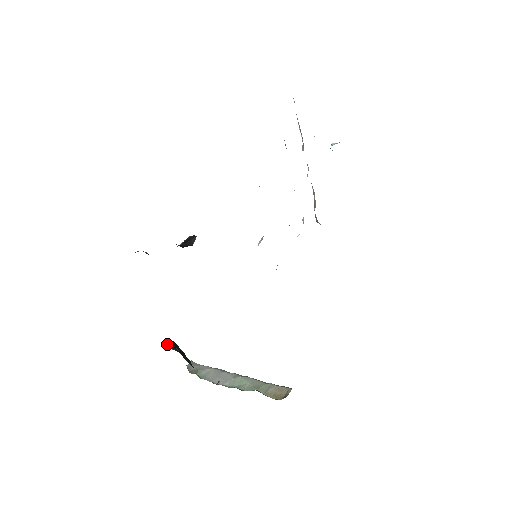
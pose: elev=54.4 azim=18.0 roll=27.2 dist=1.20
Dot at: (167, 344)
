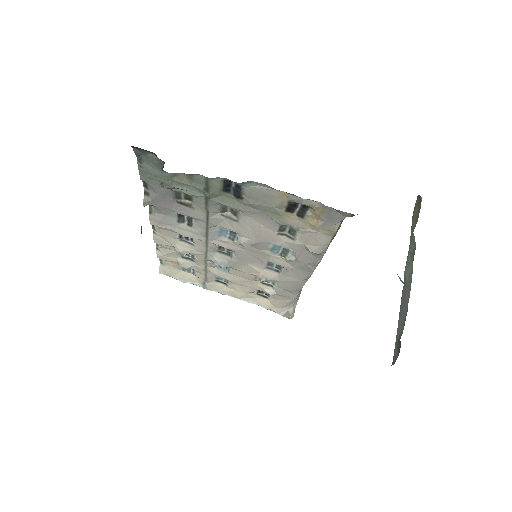
Dot at: occluded
